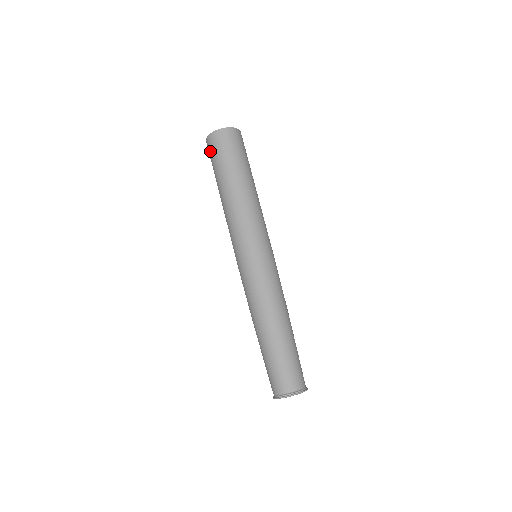
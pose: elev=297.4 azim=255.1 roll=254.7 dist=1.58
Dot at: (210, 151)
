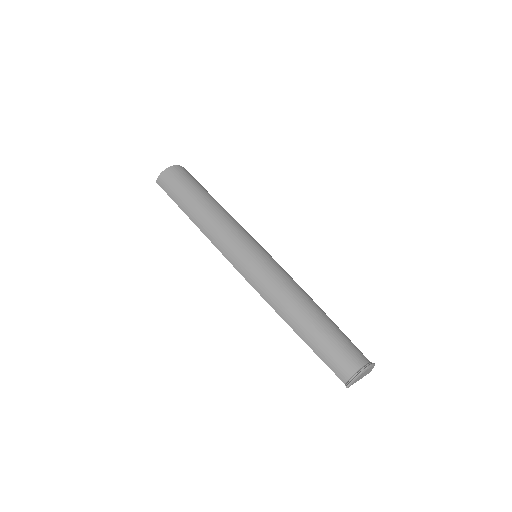
Dot at: (167, 185)
